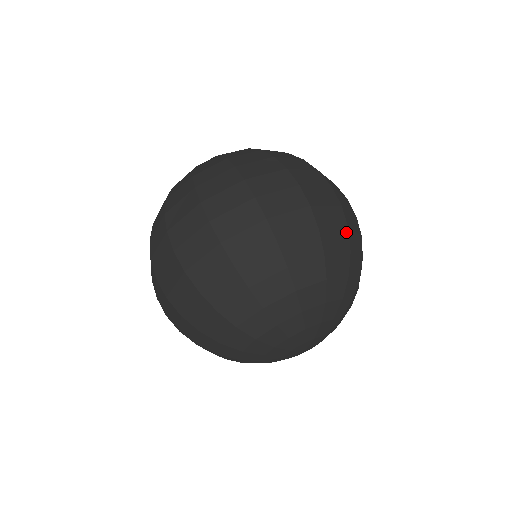
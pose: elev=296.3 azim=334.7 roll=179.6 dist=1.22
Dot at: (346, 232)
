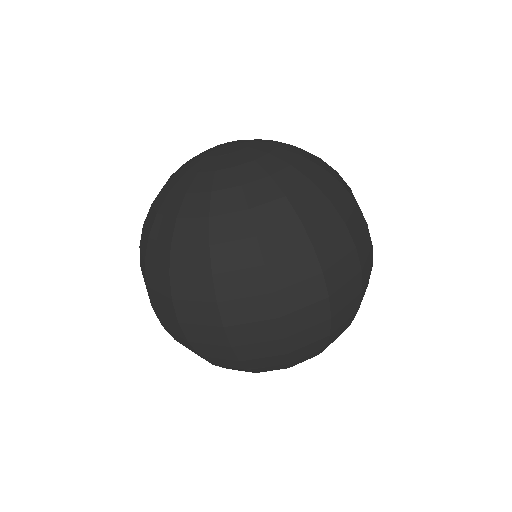
Dot at: (325, 339)
